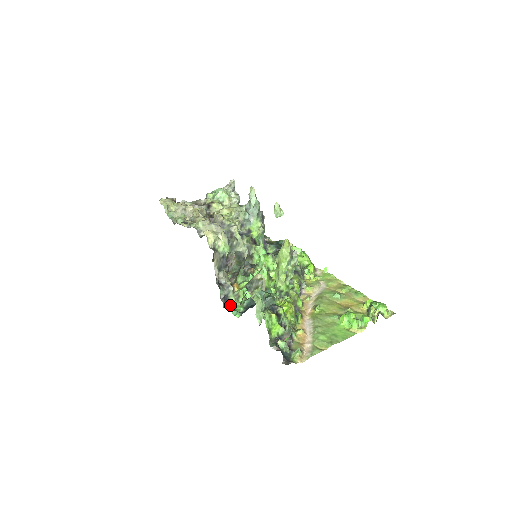
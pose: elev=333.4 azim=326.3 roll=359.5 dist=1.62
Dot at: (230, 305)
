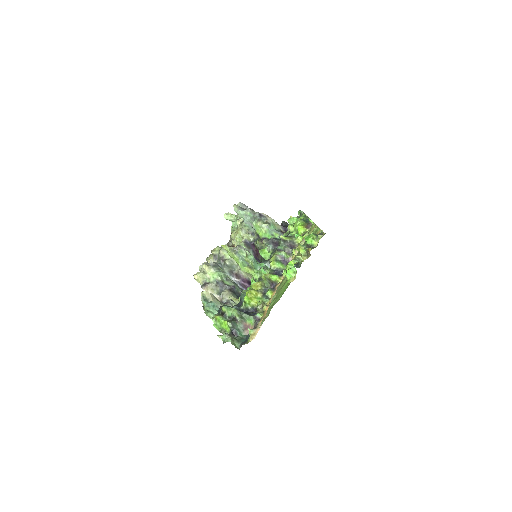
Dot at: occluded
